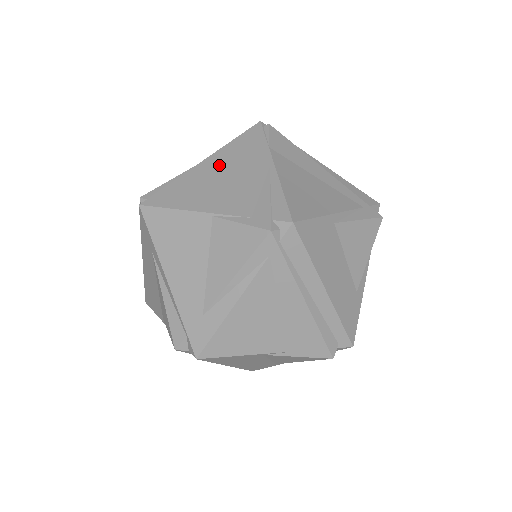
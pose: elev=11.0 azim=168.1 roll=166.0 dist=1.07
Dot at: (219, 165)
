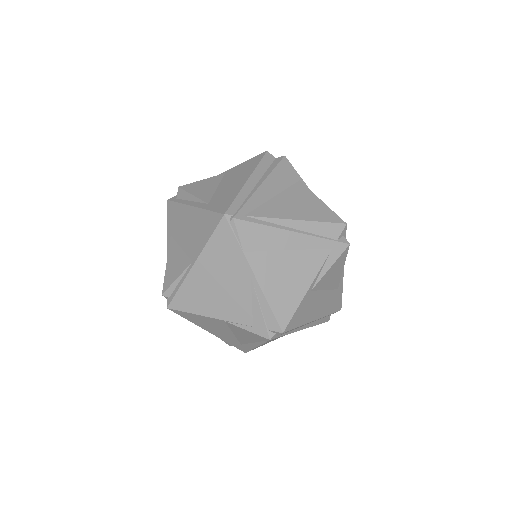
Dot at: (209, 271)
